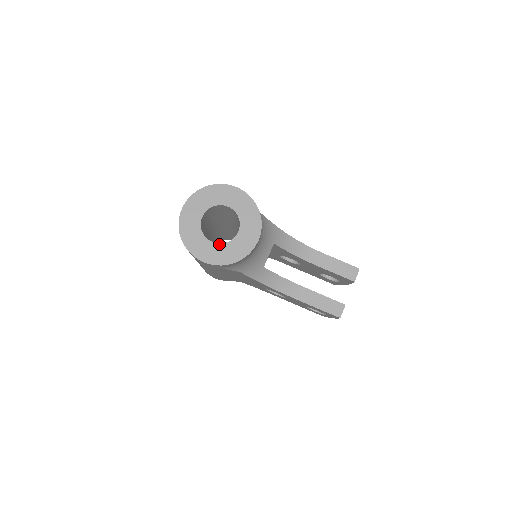
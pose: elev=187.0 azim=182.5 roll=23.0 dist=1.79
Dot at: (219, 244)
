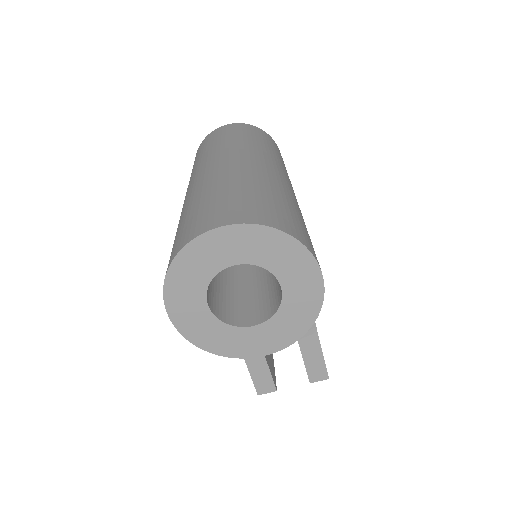
Dot at: (214, 316)
